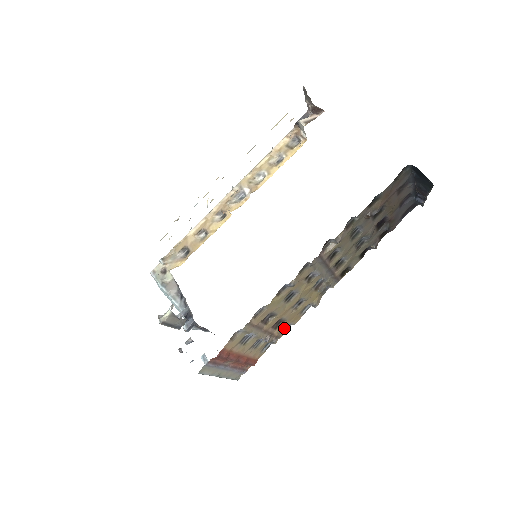
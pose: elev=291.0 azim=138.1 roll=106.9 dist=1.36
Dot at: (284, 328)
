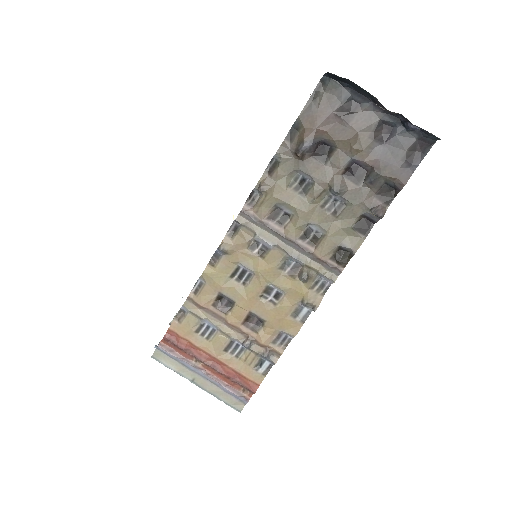
Dot at: (279, 340)
